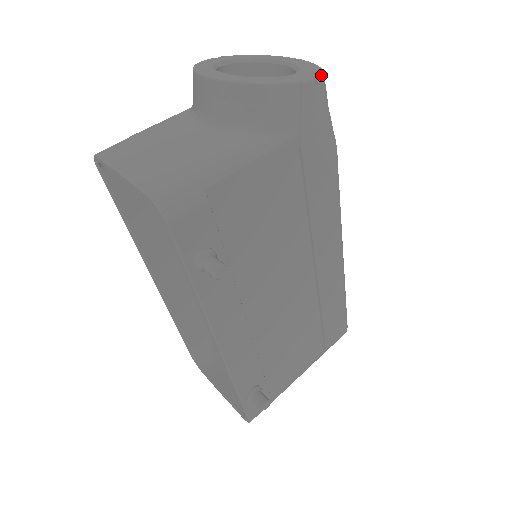
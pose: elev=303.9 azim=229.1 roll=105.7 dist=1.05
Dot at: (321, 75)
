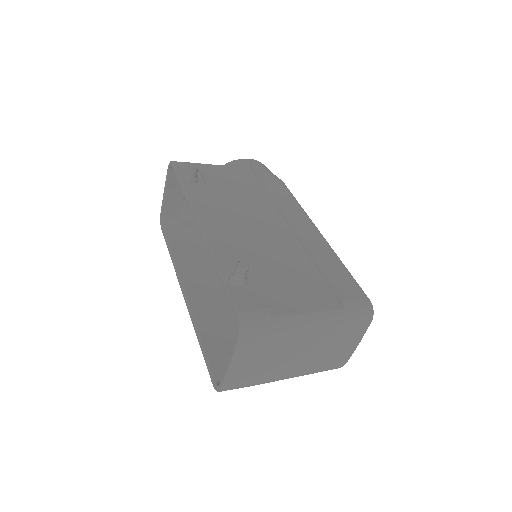
Dot at: (265, 166)
